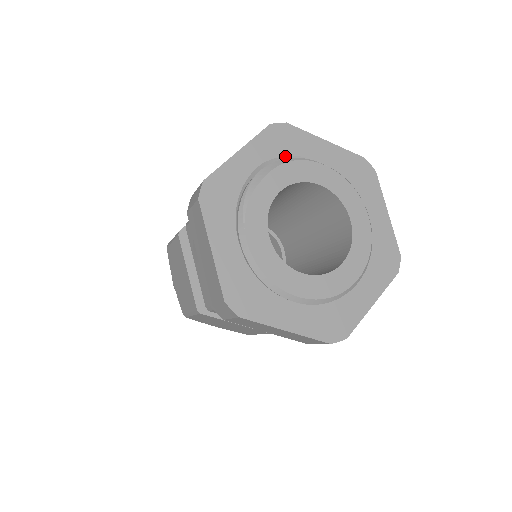
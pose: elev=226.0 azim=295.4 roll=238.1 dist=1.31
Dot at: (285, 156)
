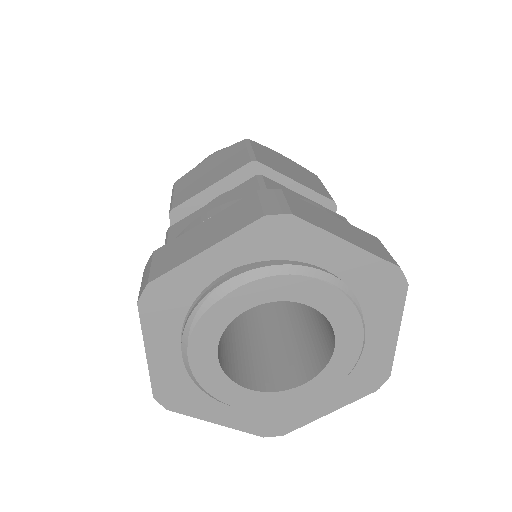
Dot at: (275, 258)
